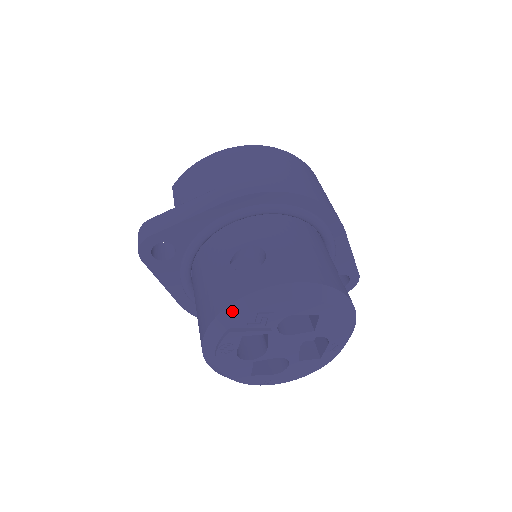
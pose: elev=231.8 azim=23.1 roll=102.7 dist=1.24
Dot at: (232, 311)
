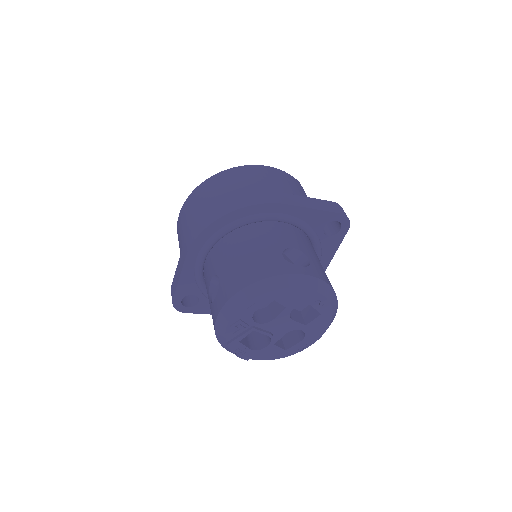
Dot at: (218, 332)
